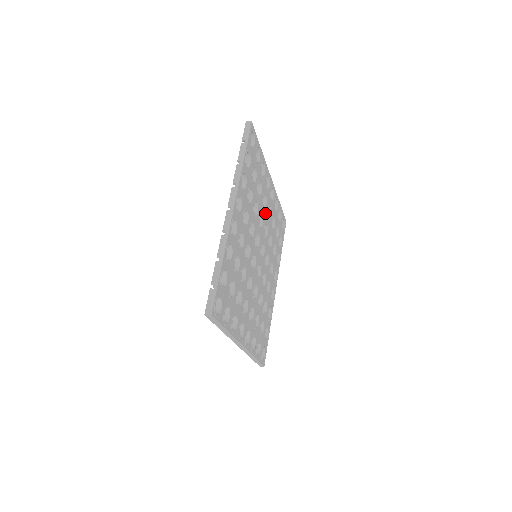
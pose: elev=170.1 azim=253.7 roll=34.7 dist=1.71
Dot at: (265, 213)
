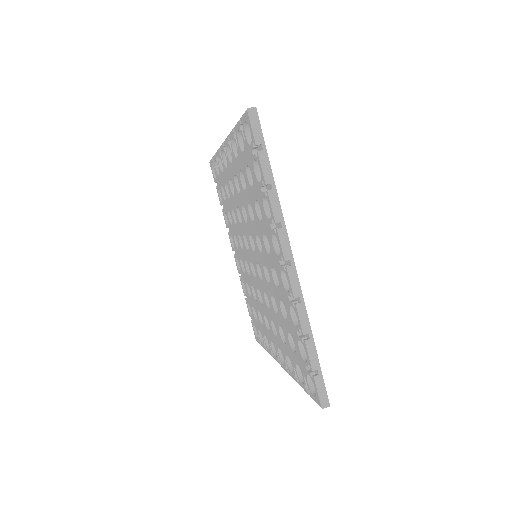
Dot at: occluded
